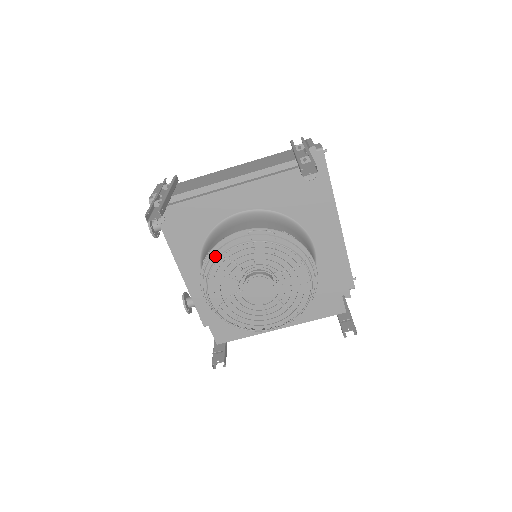
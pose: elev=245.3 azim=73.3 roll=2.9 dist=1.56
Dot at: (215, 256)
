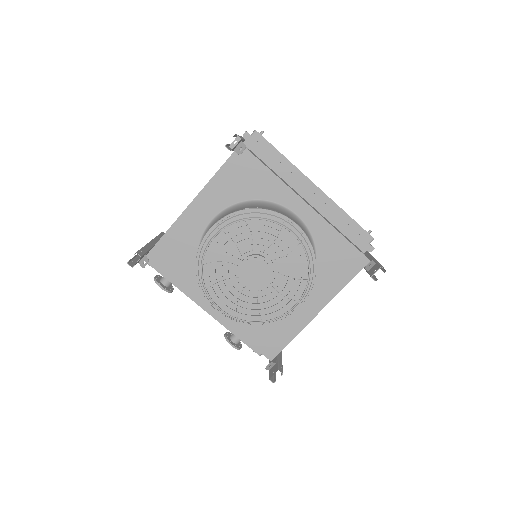
Dot at: (203, 265)
